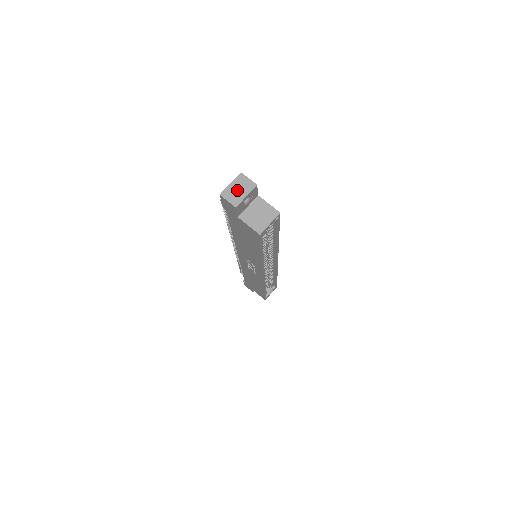
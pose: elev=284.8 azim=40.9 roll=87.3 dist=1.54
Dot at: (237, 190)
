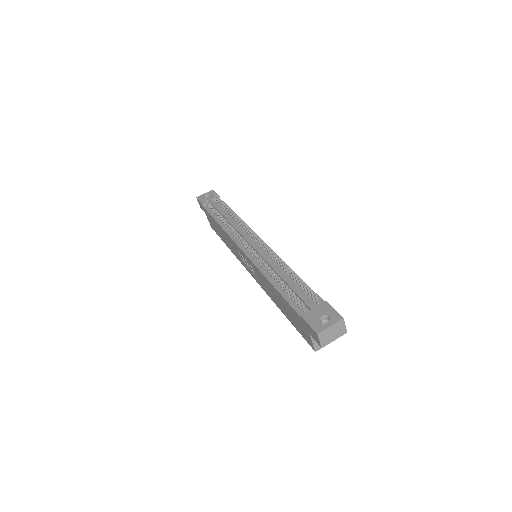
Dot at: (332, 333)
